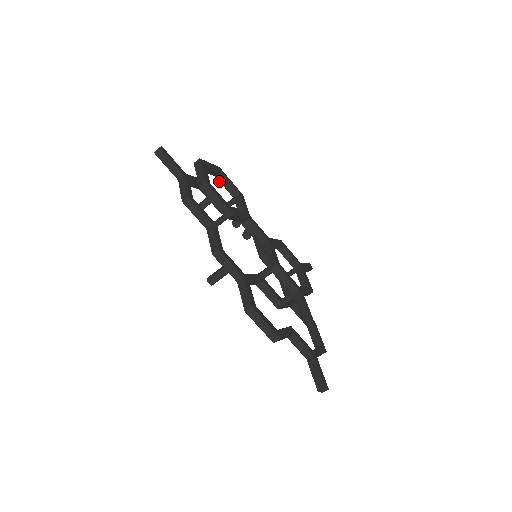
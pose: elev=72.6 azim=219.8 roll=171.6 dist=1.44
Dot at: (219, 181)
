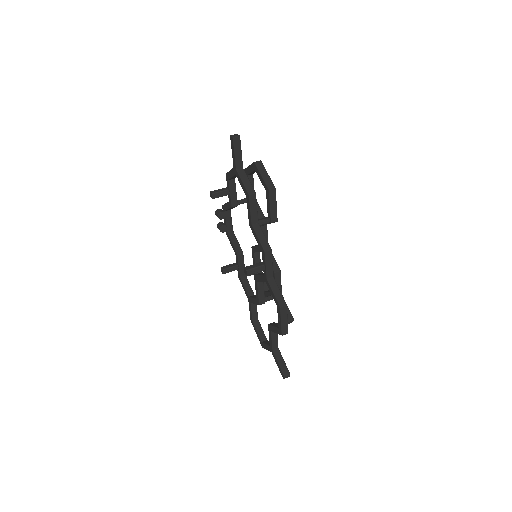
Dot at: occluded
